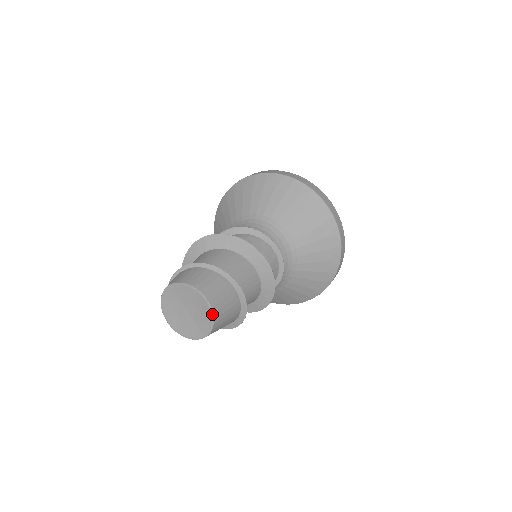
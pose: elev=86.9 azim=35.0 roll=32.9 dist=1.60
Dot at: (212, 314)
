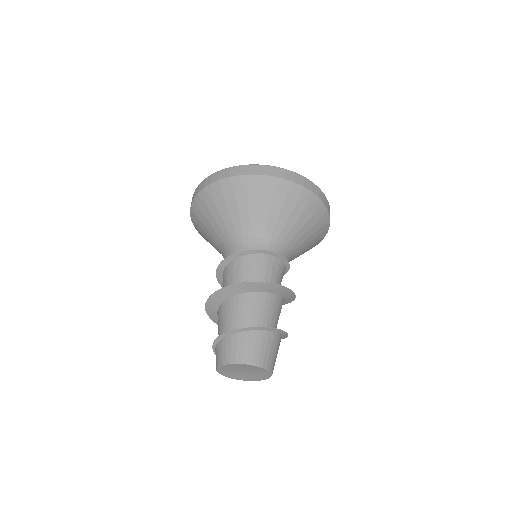
Dot at: (258, 367)
